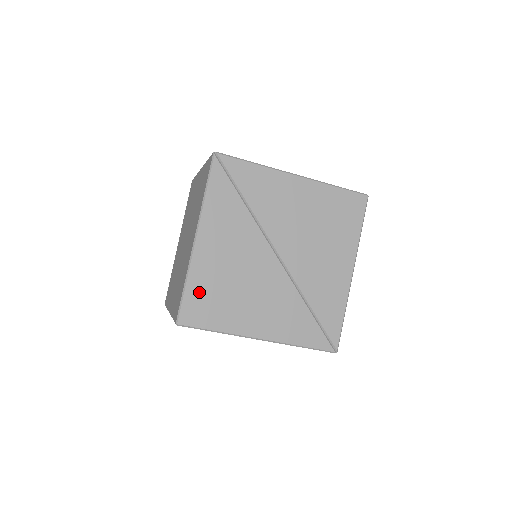
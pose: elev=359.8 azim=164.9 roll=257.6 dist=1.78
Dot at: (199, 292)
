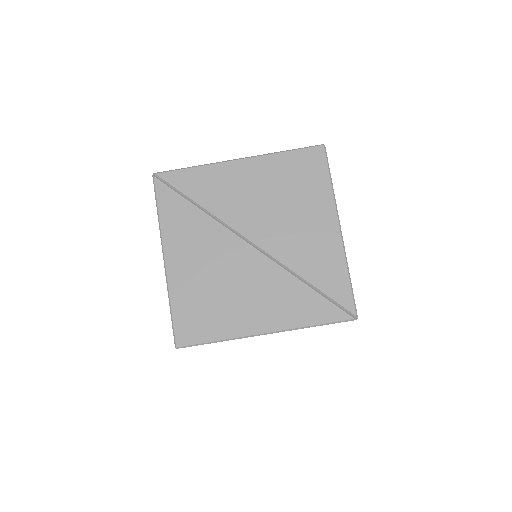
Dot at: (186, 309)
